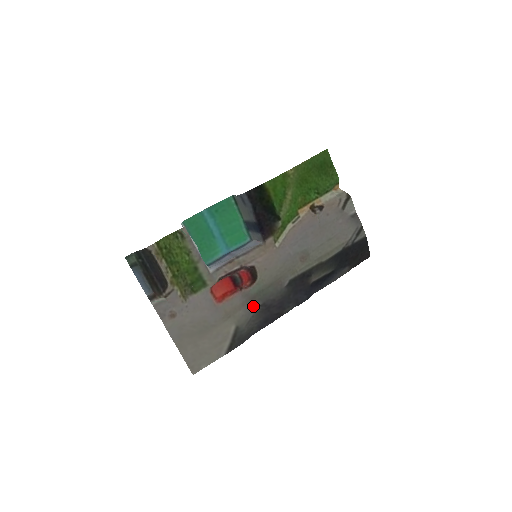
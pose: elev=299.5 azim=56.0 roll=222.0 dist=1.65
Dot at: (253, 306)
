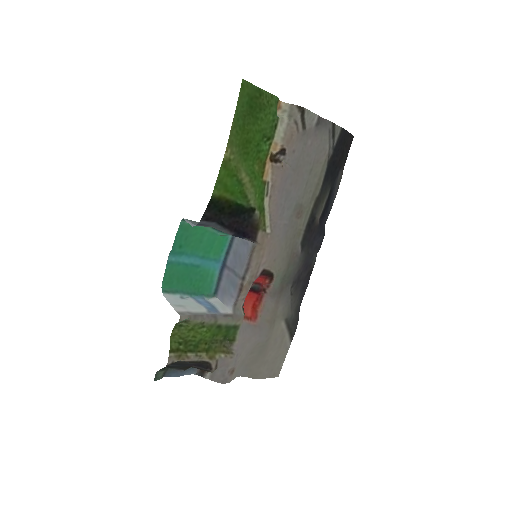
Dot at: (286, 294)
